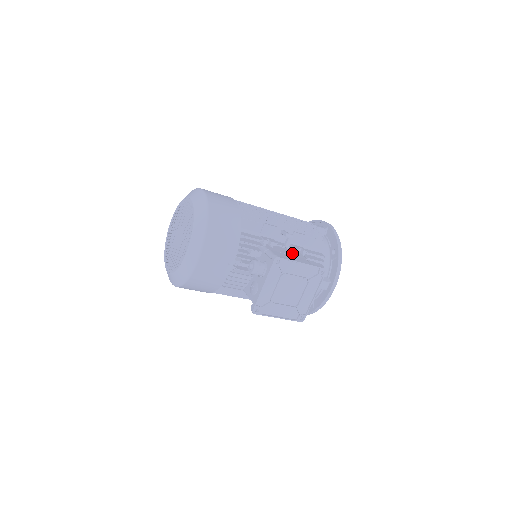
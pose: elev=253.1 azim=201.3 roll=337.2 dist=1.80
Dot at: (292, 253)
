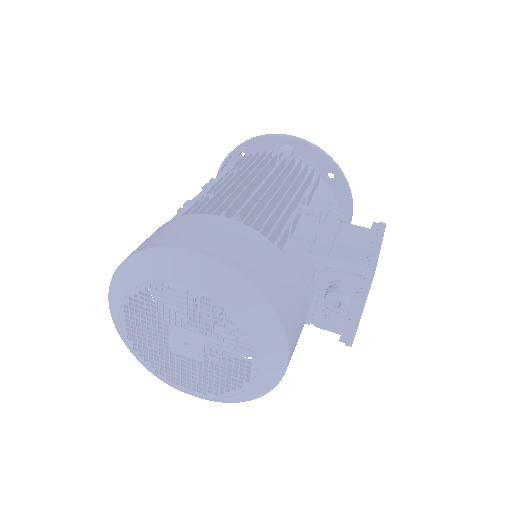
Dot at: (325, 228)
